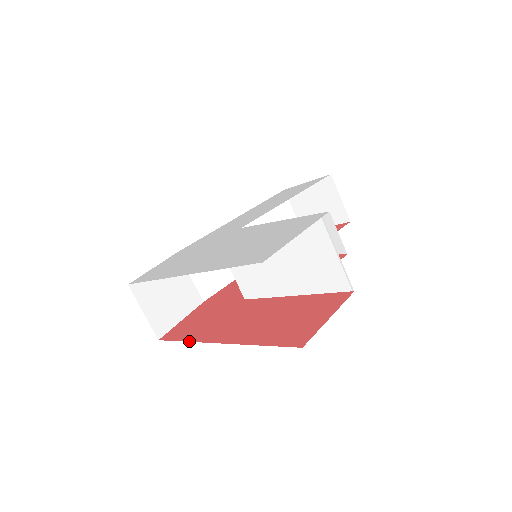
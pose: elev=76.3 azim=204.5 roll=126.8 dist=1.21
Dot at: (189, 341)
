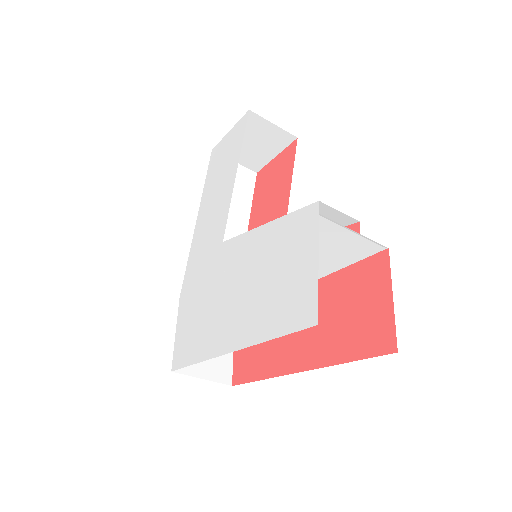
Dot at: (266, 378)
